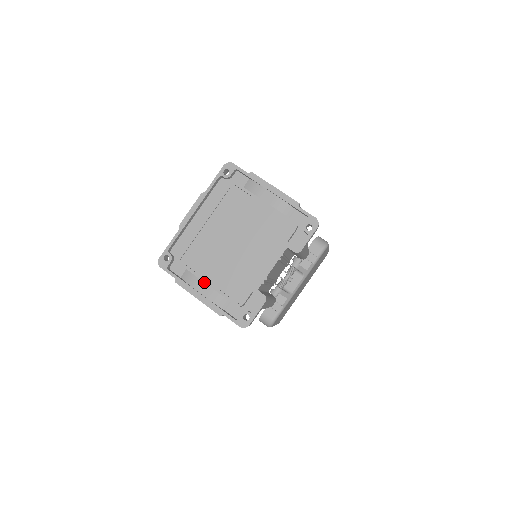
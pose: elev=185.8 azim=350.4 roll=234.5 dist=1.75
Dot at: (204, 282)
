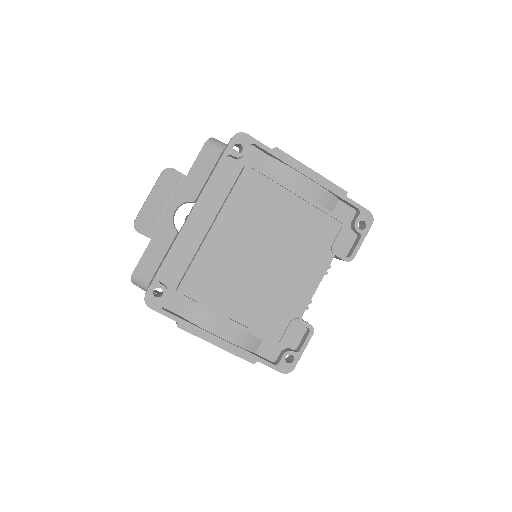
Dot at: (223, 320)
